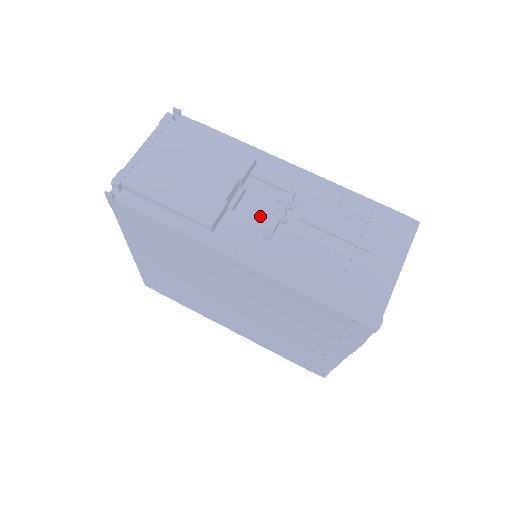
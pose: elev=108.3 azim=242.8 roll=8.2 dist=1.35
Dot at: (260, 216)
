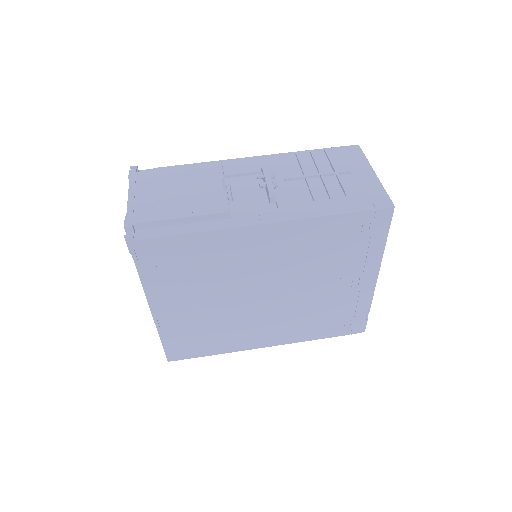
Dot at: (255, 194)
